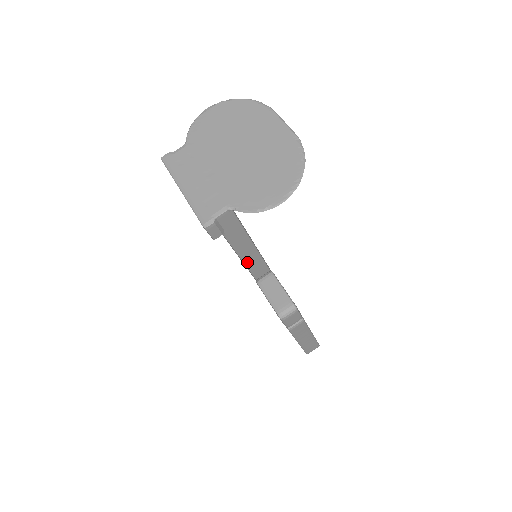
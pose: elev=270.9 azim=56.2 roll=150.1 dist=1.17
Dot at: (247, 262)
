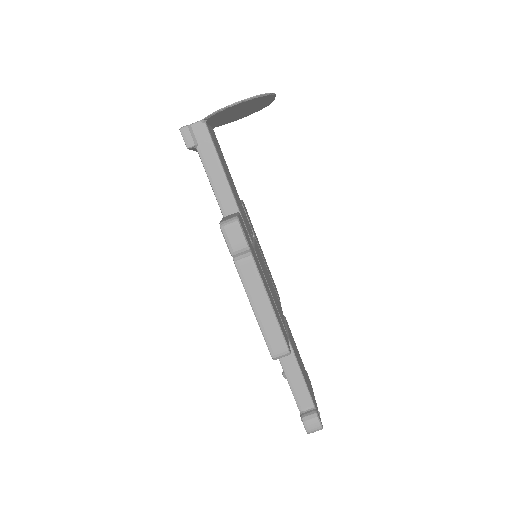
Dot at: (222, 204)
